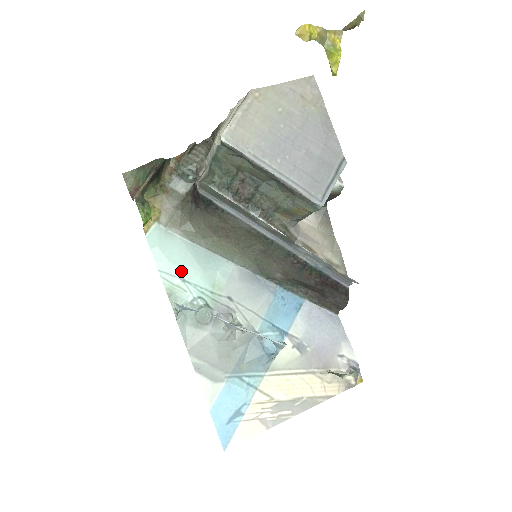
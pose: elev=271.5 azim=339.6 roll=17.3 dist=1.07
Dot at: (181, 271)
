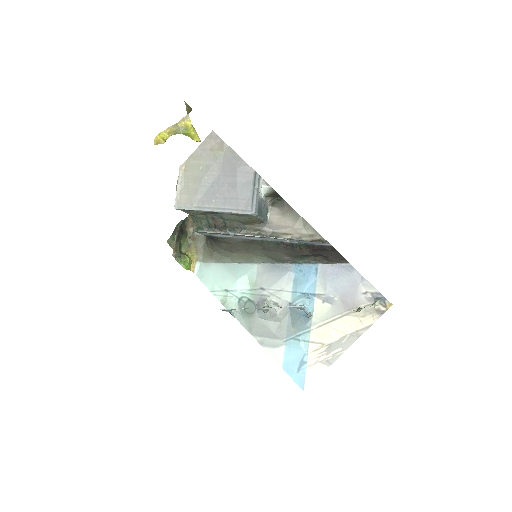
Dot at: (224, 286)
